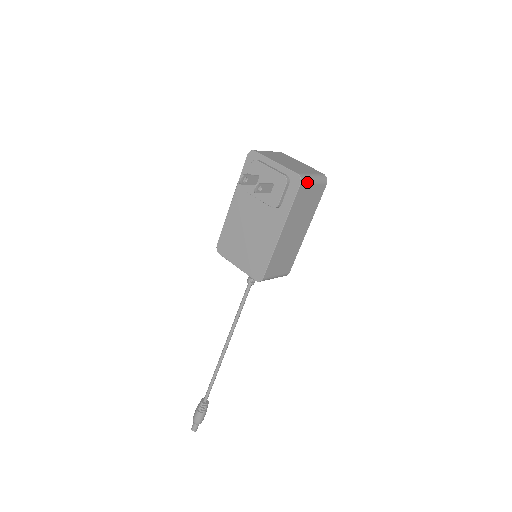
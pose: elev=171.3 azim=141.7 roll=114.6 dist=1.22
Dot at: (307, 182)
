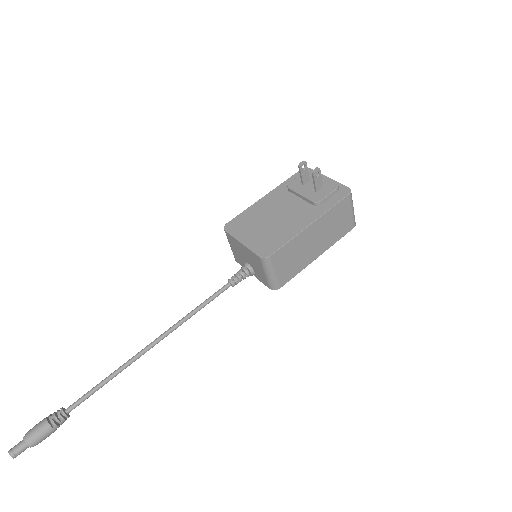
Dot at: (351, 201)
